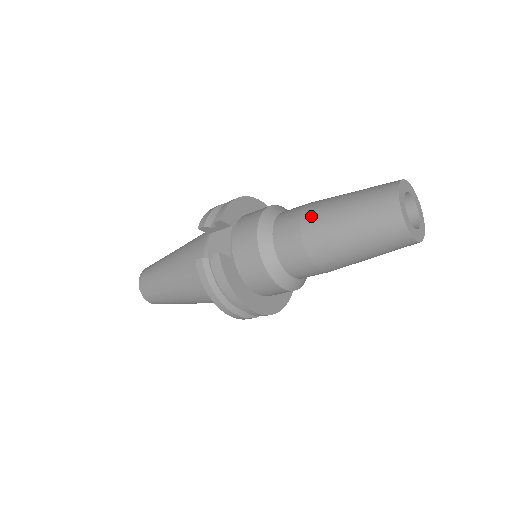
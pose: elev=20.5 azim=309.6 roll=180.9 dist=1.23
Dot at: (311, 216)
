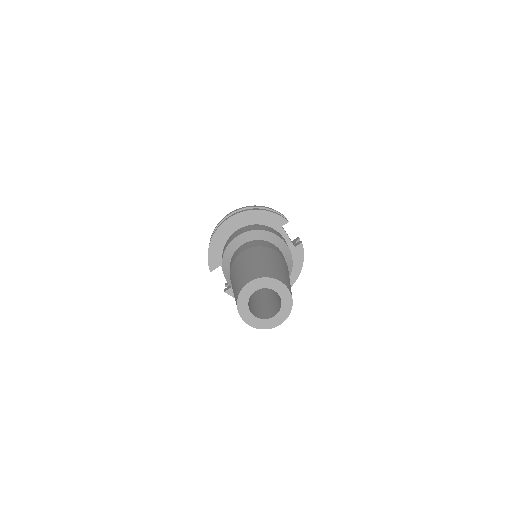
Dot at: occluded
